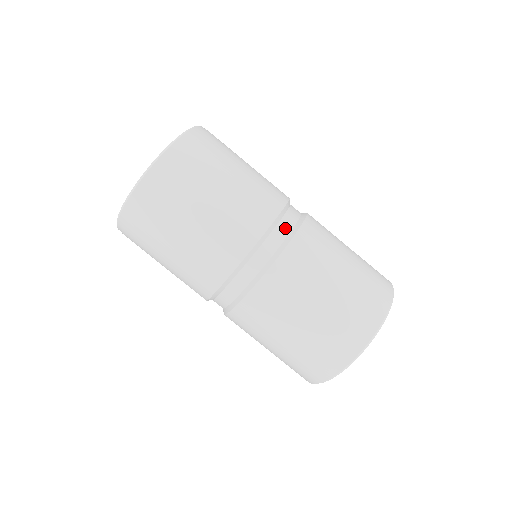
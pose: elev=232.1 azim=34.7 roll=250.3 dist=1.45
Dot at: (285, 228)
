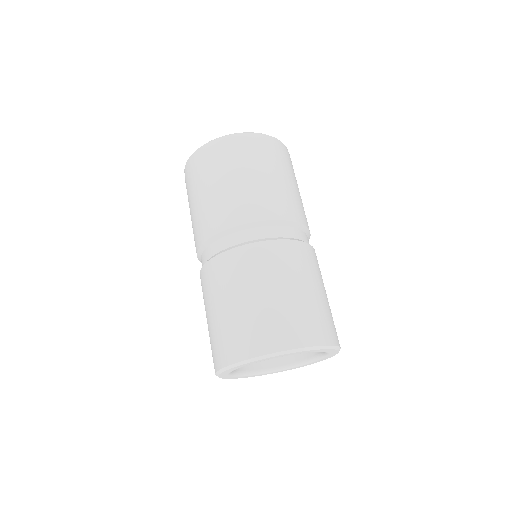
Dot at: (253, 235)
